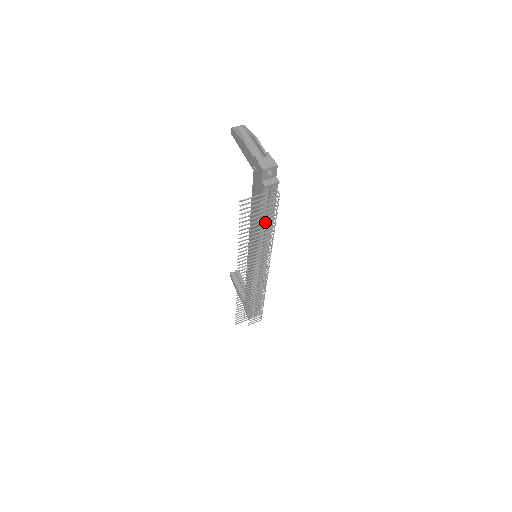
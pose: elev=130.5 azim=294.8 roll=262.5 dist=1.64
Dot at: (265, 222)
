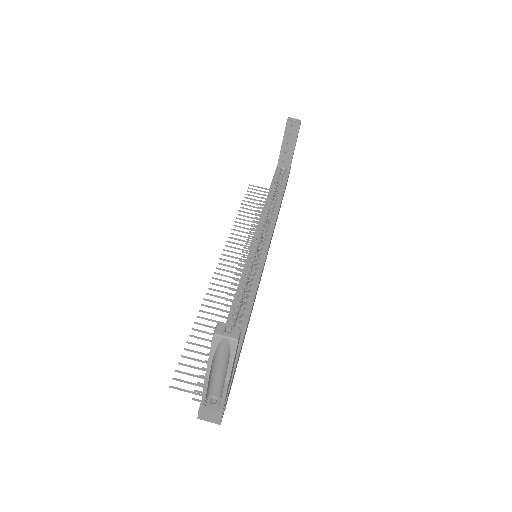
Dot at: occluded
